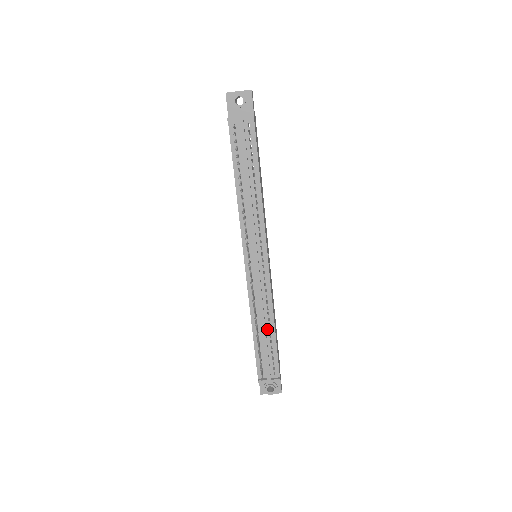
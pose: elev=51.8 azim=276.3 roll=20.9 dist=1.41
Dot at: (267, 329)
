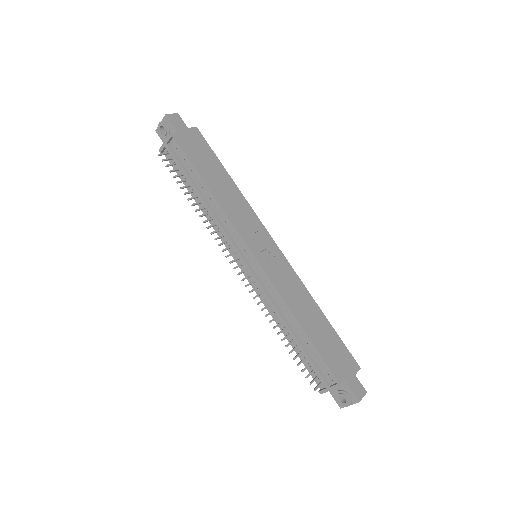
Dot at: (295, 329)
